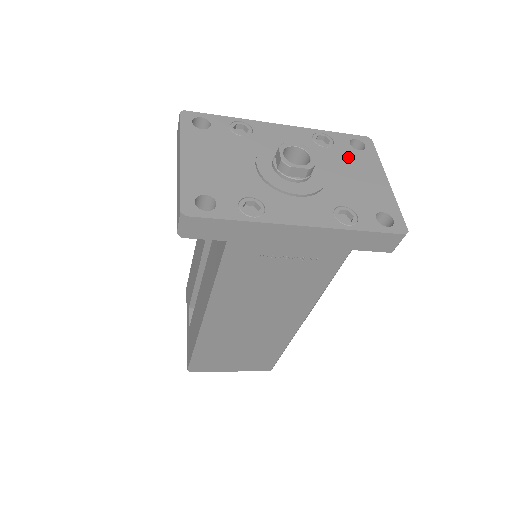
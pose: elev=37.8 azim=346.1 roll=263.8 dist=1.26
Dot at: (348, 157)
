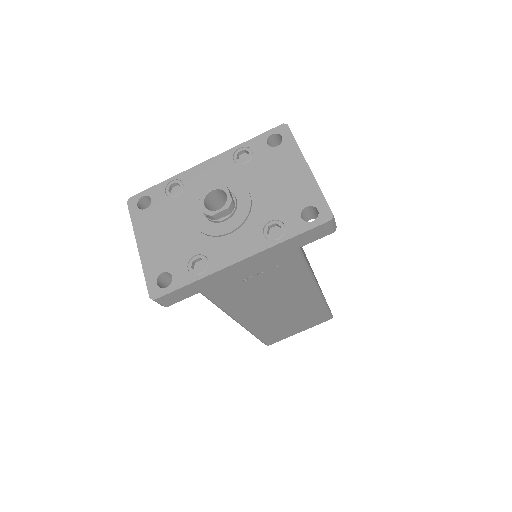
Dot at: (268, 161)
